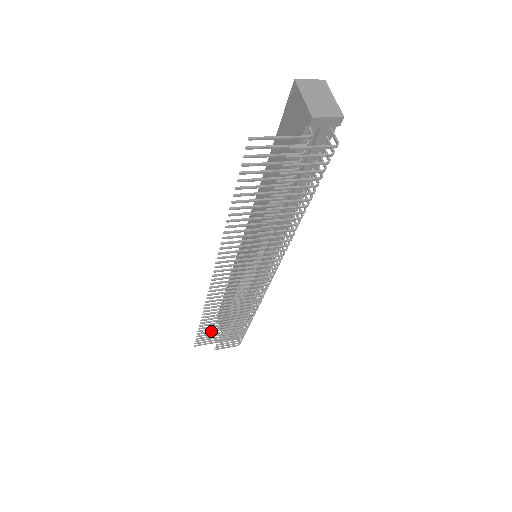
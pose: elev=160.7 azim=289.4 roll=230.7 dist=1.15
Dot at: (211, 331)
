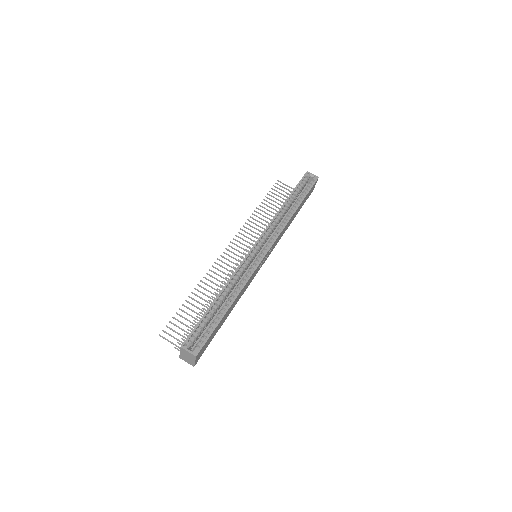
Dot at: (276, 199)
